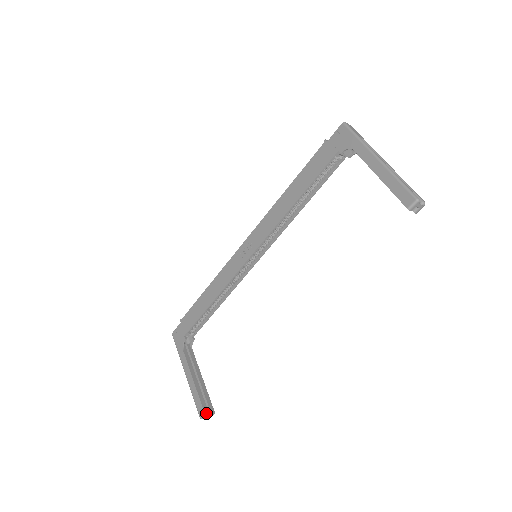
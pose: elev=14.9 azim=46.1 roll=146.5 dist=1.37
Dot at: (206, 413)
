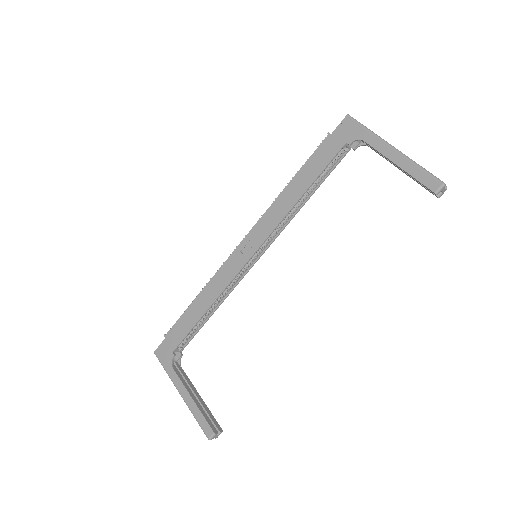
Dot at: (215, 432)
